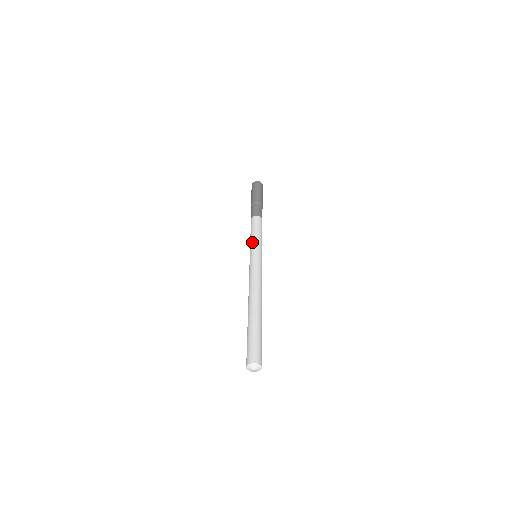
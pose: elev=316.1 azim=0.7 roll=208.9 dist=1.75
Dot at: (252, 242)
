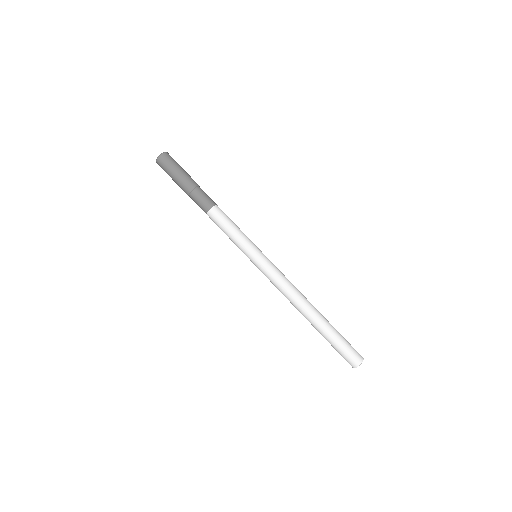
Dot at: (239, 248)
